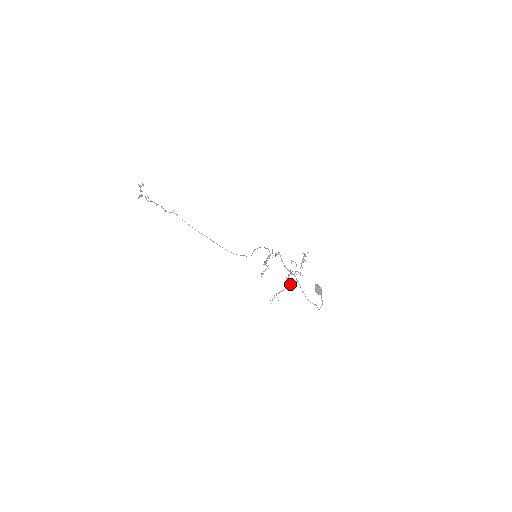
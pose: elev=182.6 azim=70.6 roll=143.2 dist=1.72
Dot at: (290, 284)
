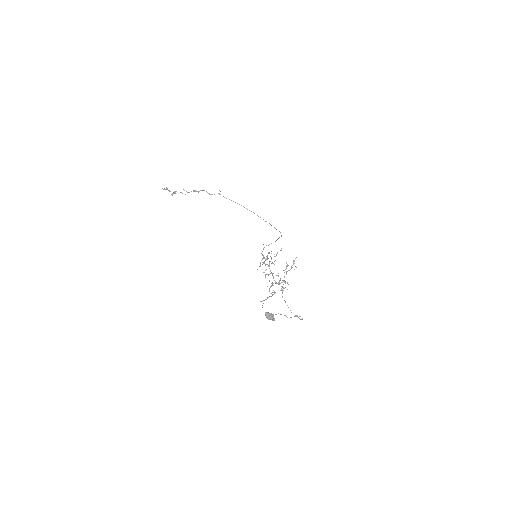
Dot at: occluded
